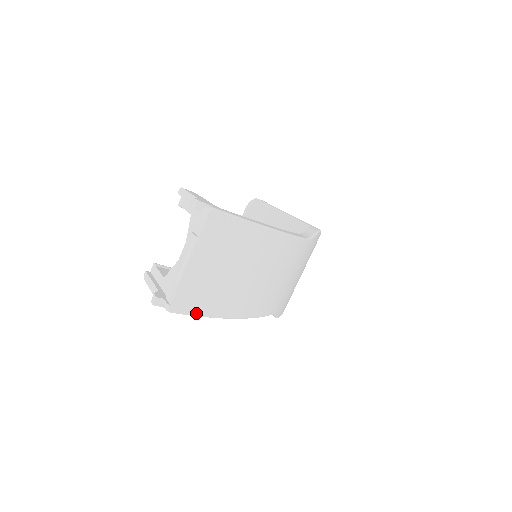
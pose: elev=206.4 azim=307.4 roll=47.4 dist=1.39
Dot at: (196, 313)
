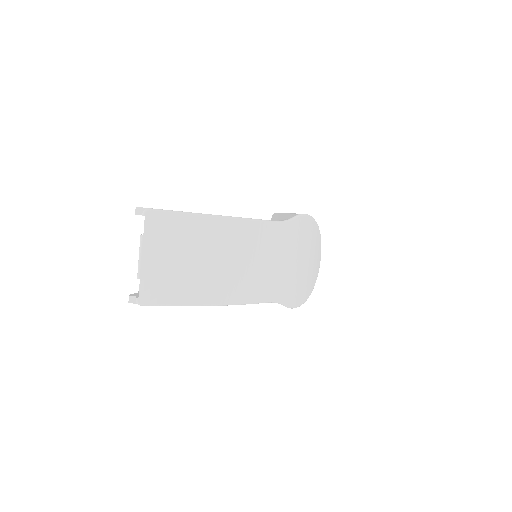
Dot at: (168, 303)
